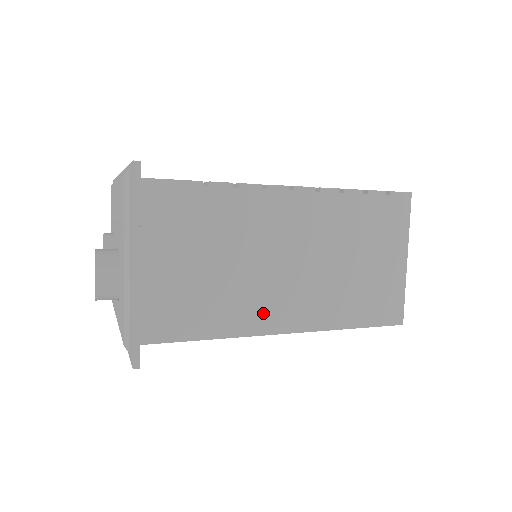
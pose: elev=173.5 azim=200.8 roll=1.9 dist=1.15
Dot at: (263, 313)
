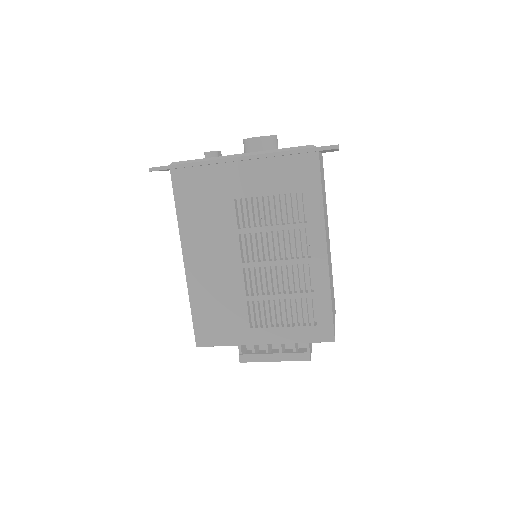
Dot at: (326, 232)
